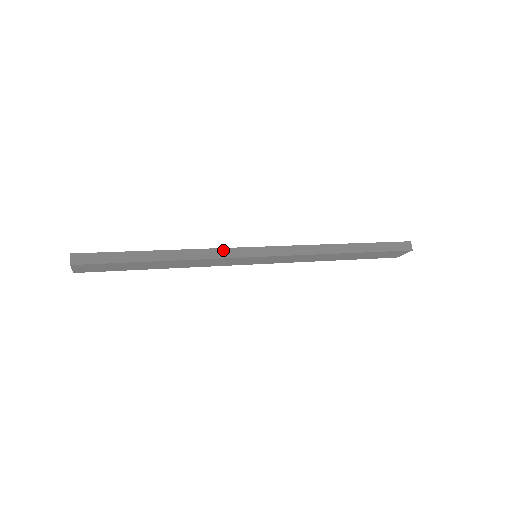
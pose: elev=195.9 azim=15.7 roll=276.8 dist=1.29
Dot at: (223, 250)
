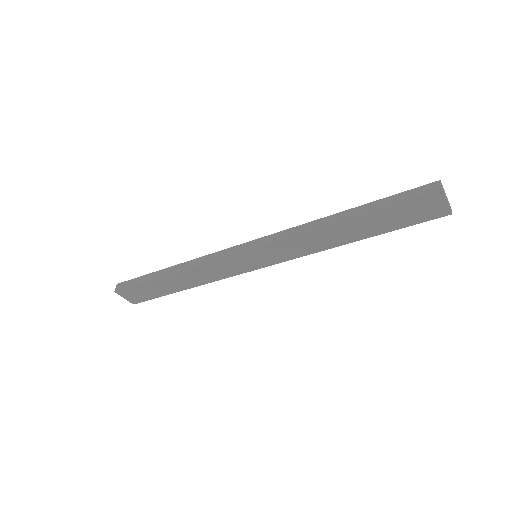
Dot at: (214, 254)
